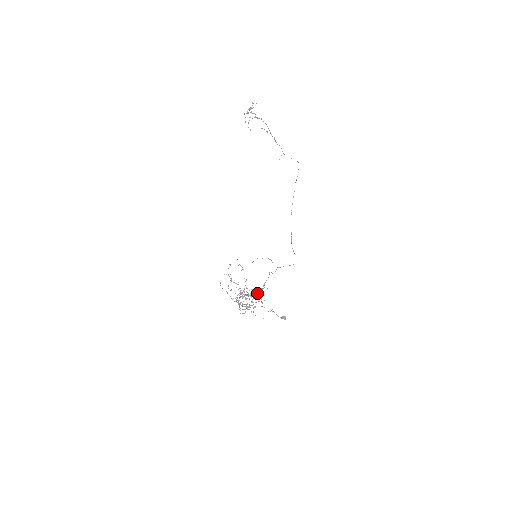
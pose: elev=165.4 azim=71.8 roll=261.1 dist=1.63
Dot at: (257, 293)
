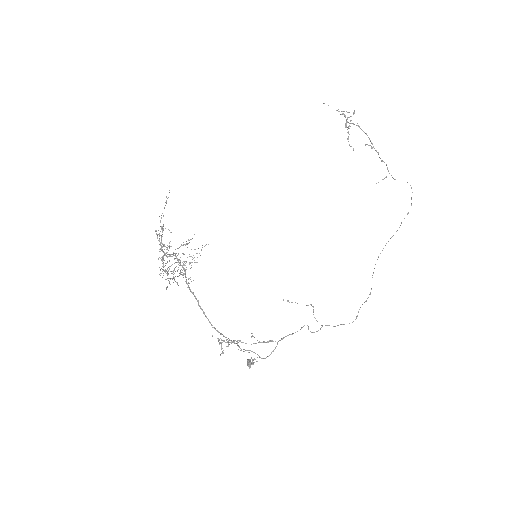
Dot at: occluded
